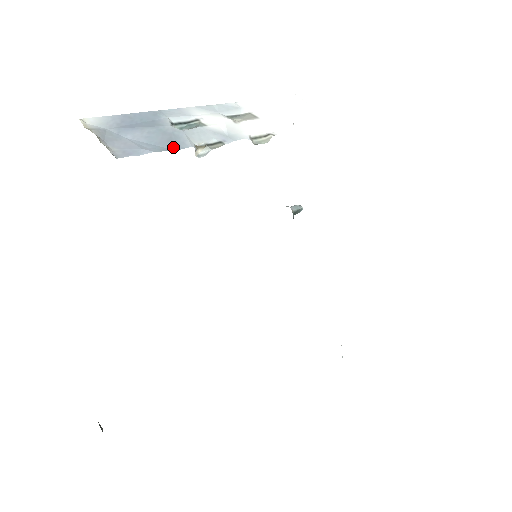
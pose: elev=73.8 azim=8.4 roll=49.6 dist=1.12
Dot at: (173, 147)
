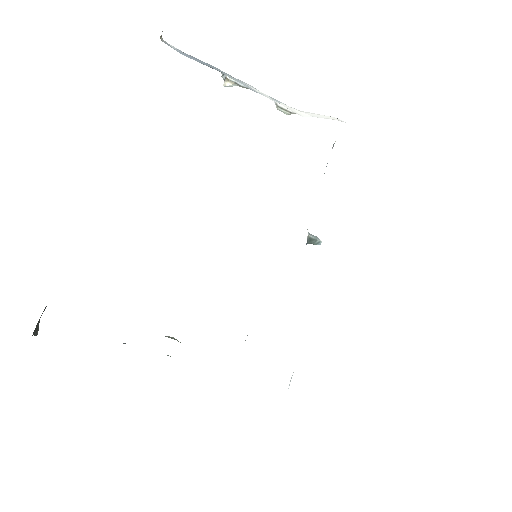
Dot at: (208, 66)
